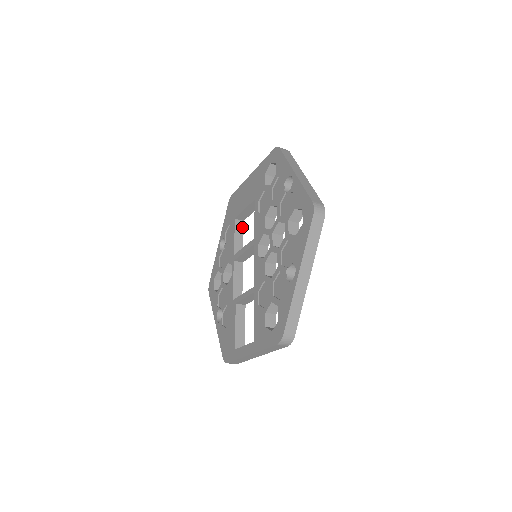
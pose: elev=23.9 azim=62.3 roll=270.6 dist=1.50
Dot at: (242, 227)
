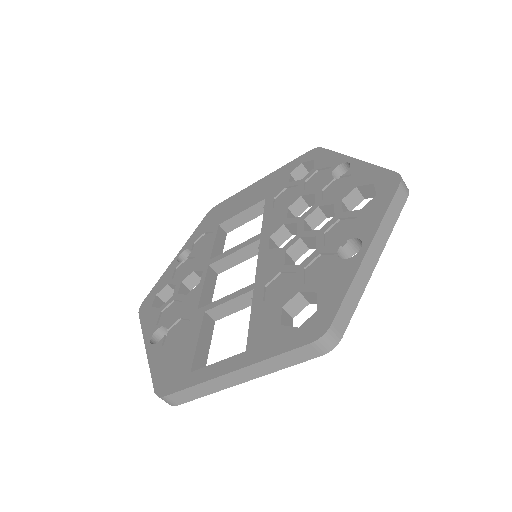
Dot at: (224, 238)
